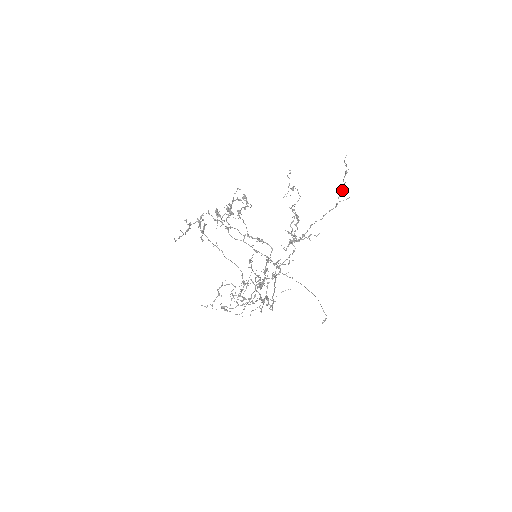
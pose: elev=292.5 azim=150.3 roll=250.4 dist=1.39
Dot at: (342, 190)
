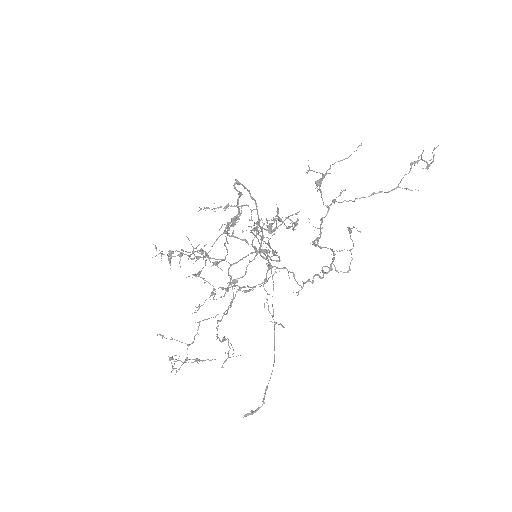
Dot at: (415, 161)
